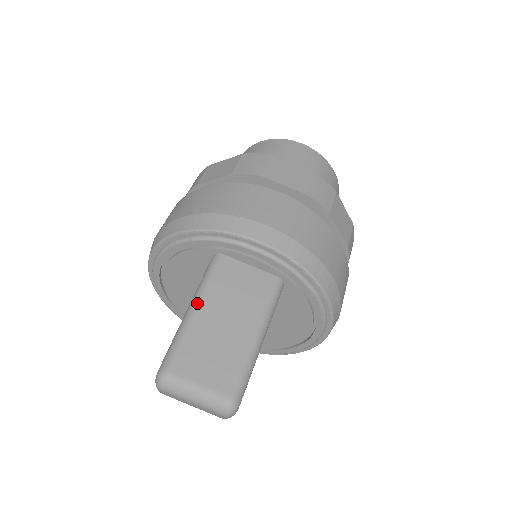
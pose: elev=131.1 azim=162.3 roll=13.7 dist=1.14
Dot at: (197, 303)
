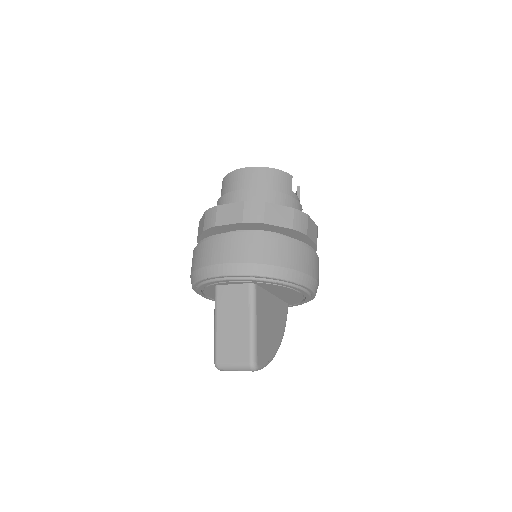
Dot at: (216, 320)
